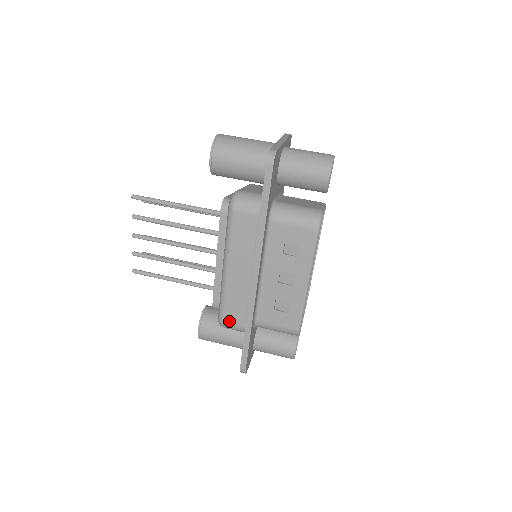
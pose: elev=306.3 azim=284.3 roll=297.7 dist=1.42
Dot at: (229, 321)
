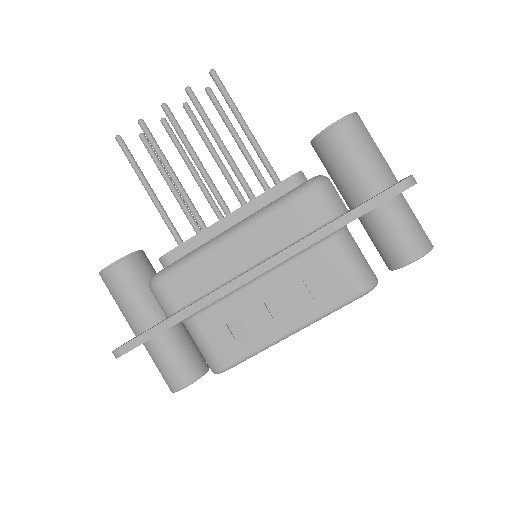
Dot at: (168, 287)
